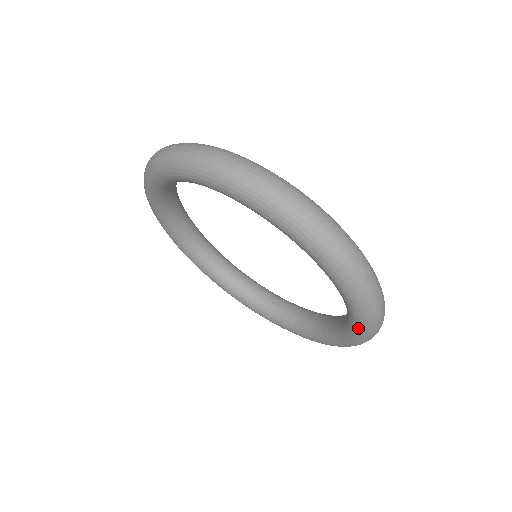
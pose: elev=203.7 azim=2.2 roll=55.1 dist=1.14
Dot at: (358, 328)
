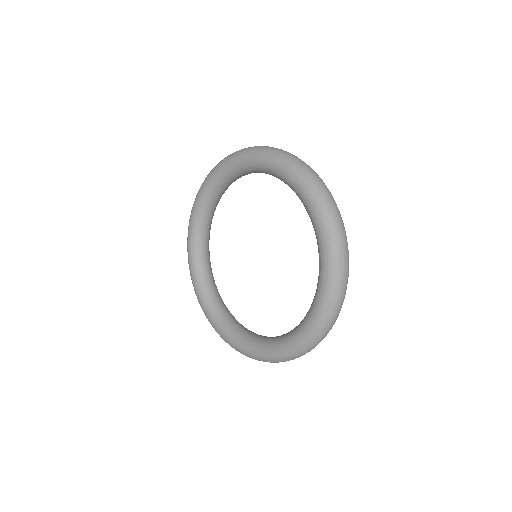
Dot at: (323, 293)
